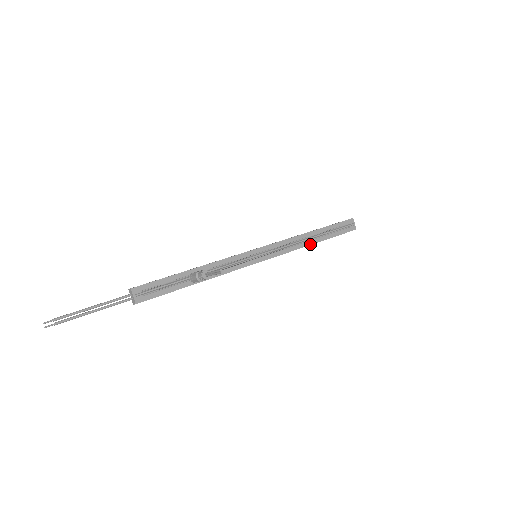
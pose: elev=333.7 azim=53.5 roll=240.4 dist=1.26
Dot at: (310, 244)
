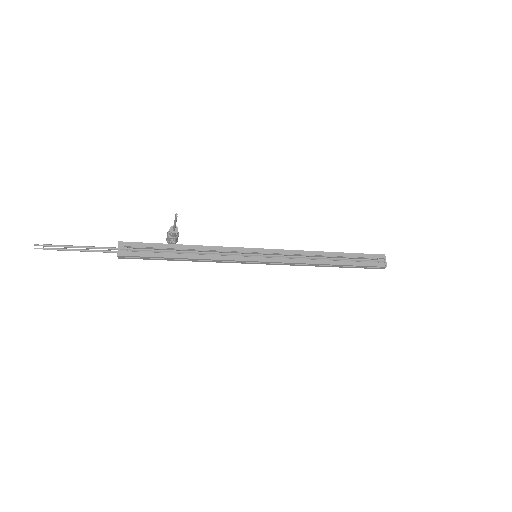
Dot at: (322, 263)
